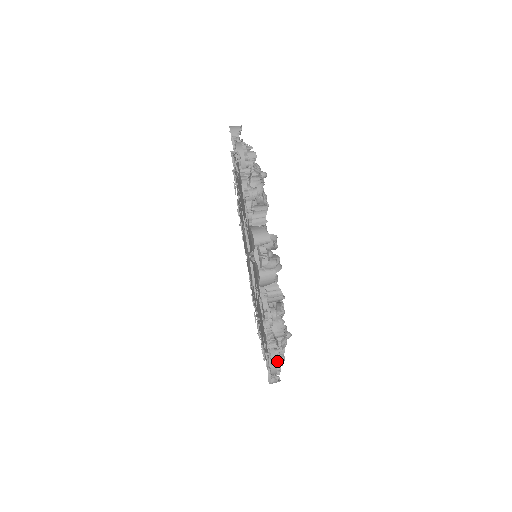
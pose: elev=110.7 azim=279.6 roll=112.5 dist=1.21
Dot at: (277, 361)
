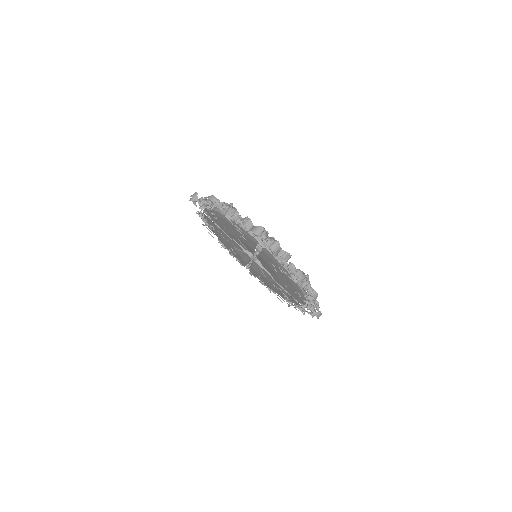
Dot at: (312, 290)
